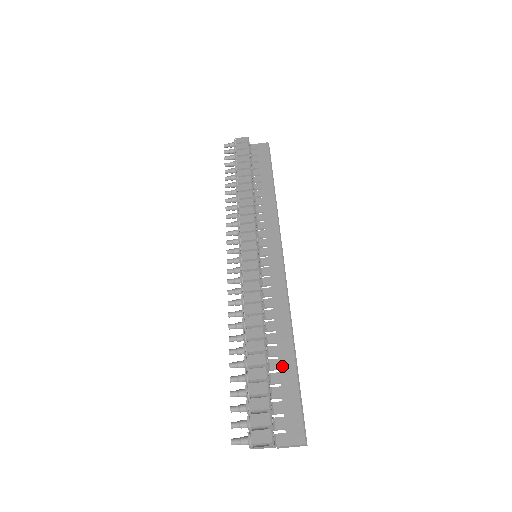
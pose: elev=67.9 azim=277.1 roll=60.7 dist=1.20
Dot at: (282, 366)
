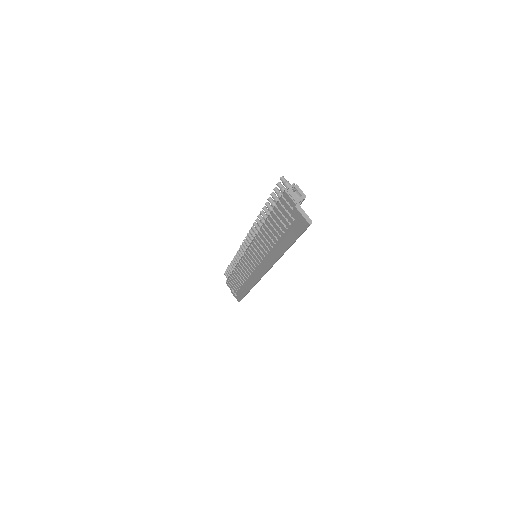
Dot at: occluded
